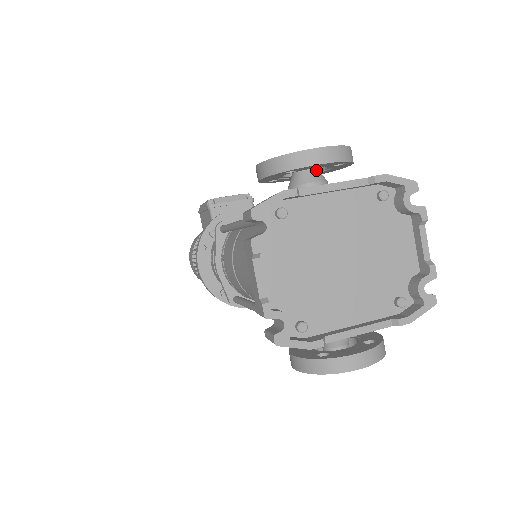
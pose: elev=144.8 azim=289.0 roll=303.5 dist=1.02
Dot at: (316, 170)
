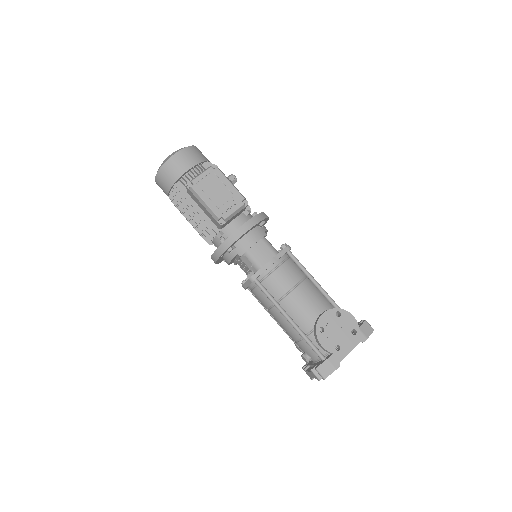
Dot at: occluded
